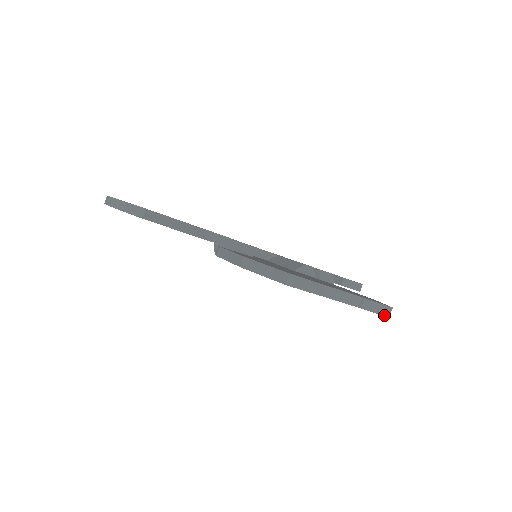
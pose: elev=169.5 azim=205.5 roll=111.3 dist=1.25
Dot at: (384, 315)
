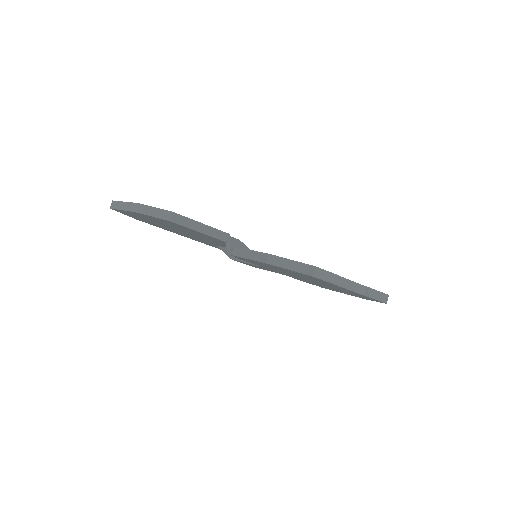
Dot at: (383, 302)
